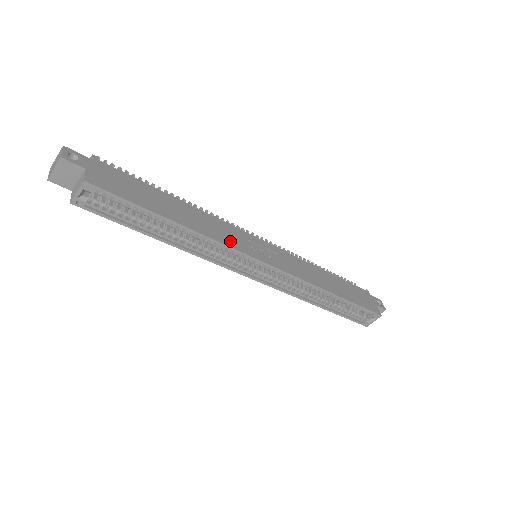
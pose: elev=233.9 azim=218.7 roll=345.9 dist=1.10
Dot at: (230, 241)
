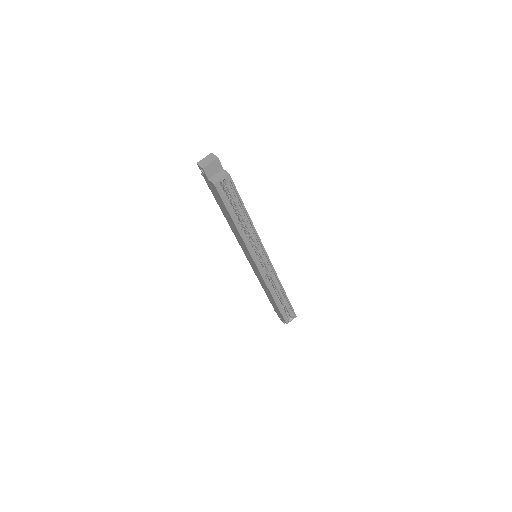
Dot at: occluded
